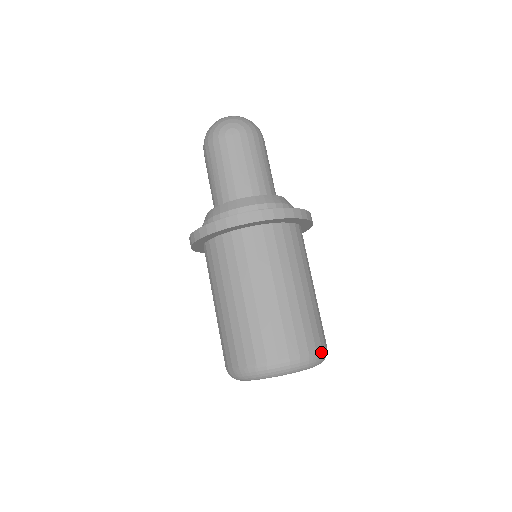
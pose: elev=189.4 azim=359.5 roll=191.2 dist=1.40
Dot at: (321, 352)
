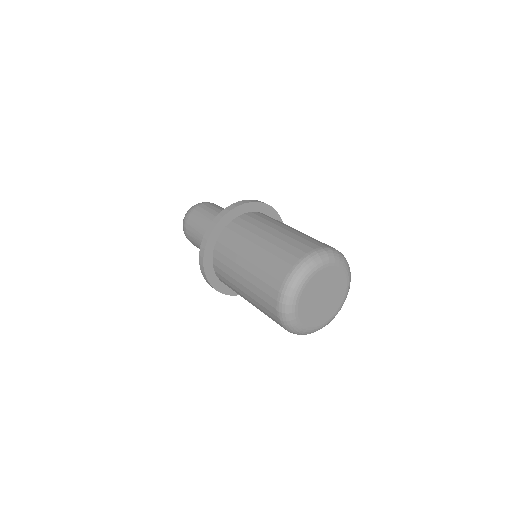
Dot at: occluded
